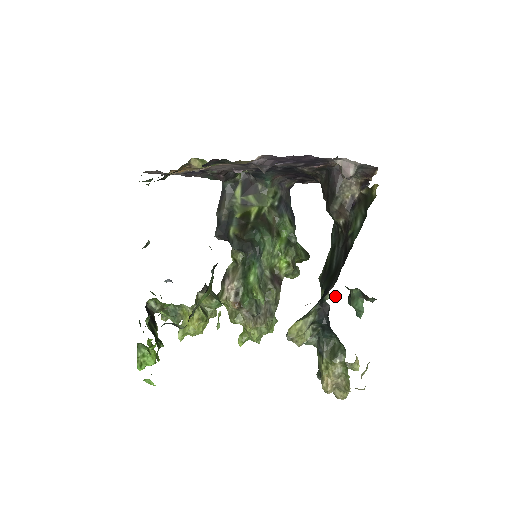
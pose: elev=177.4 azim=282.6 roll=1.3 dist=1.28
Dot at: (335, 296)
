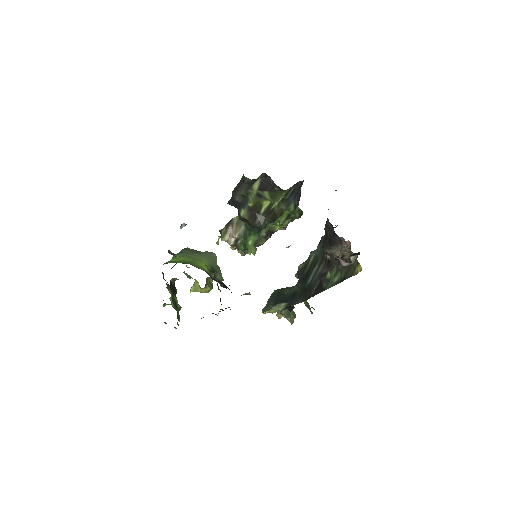
Dot at: occluded
